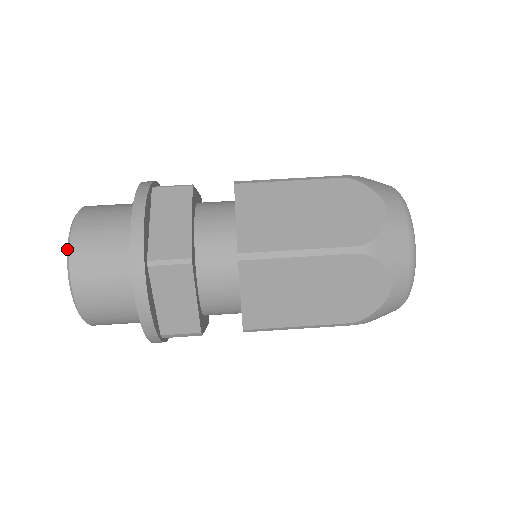
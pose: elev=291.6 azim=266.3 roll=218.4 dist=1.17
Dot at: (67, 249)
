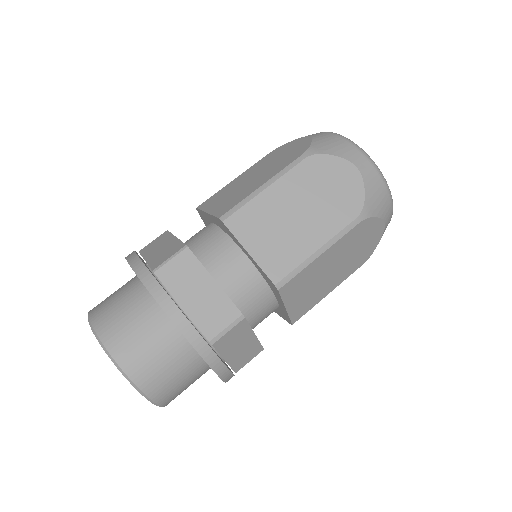
Dot at: (123, 375)
